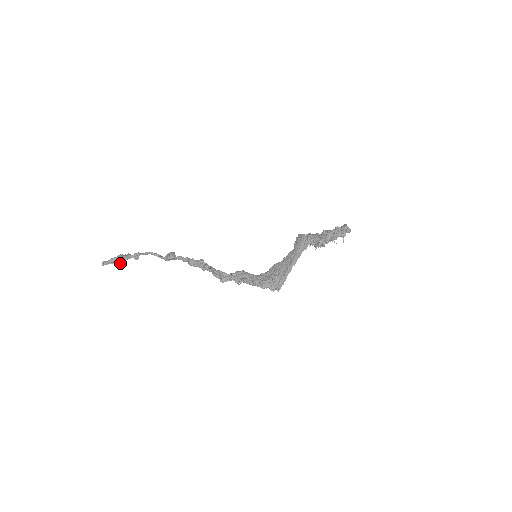
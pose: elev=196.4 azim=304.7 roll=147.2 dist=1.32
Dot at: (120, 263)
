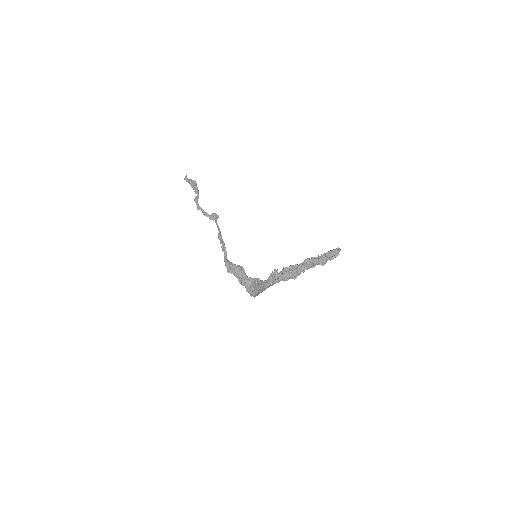
Dot at: occluded
